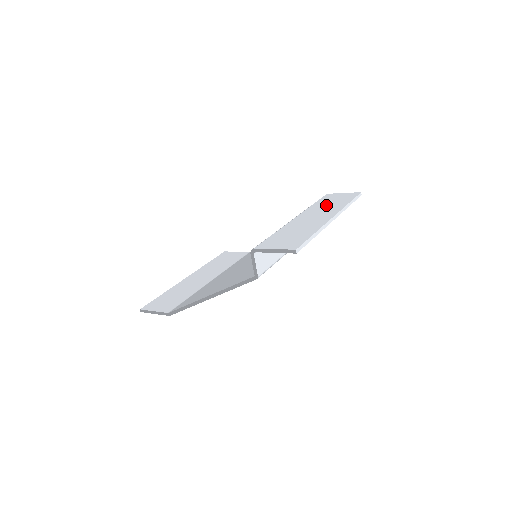
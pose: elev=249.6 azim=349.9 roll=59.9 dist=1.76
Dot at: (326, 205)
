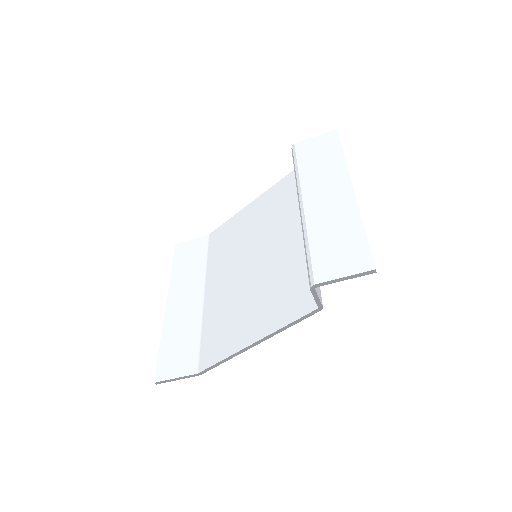
Dot at: (319, 167)
